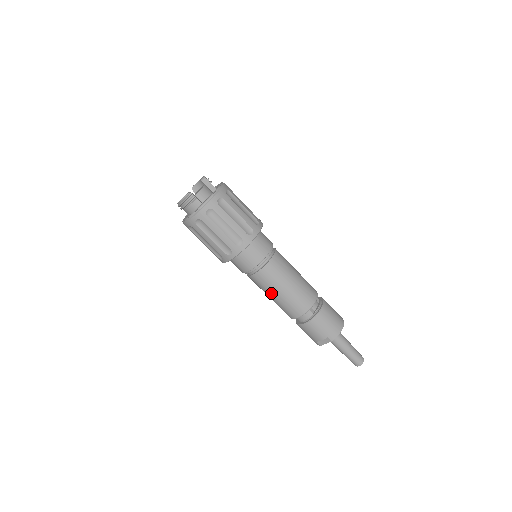
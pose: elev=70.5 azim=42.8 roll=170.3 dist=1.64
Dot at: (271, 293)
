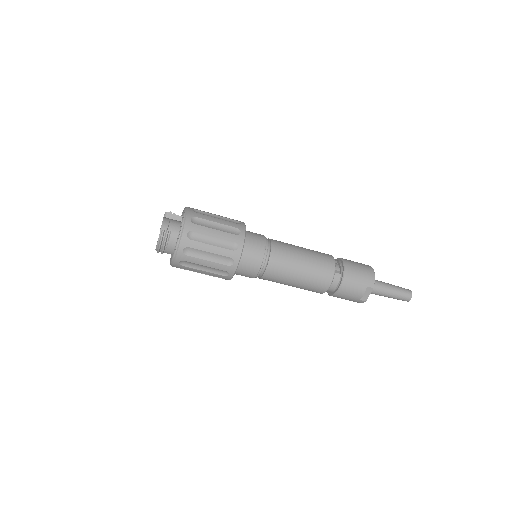
Dot at: (291, 279)
